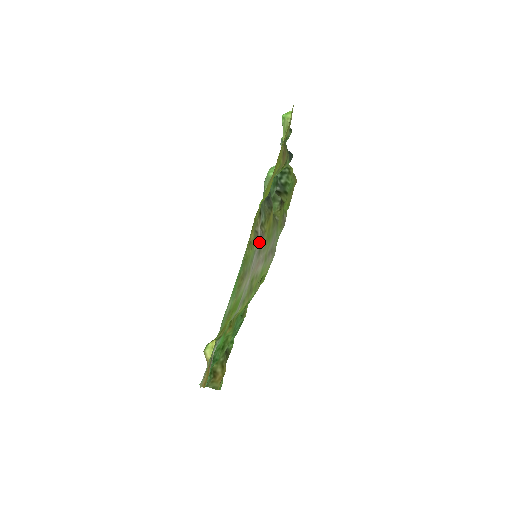
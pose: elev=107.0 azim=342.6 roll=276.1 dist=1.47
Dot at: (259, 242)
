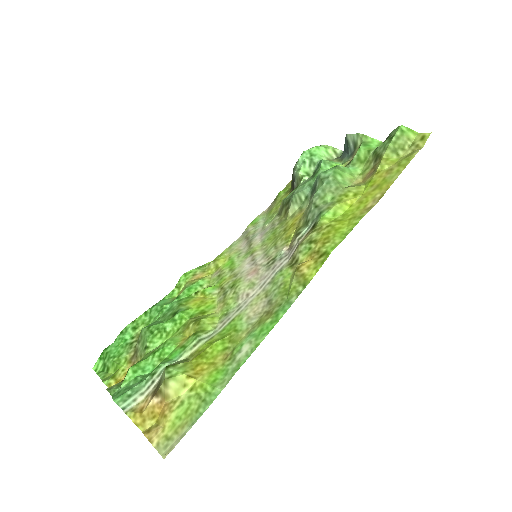
Dot at: (288, 257)
